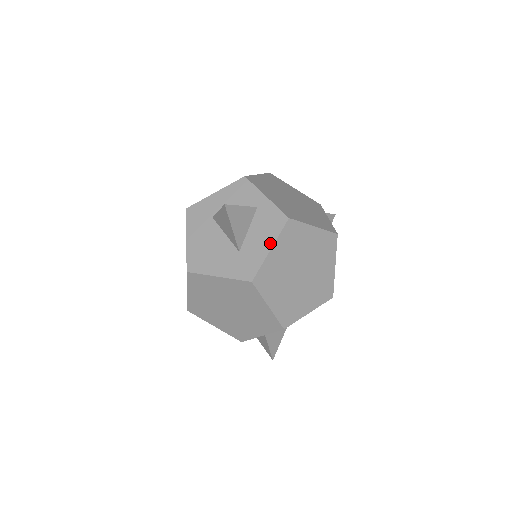
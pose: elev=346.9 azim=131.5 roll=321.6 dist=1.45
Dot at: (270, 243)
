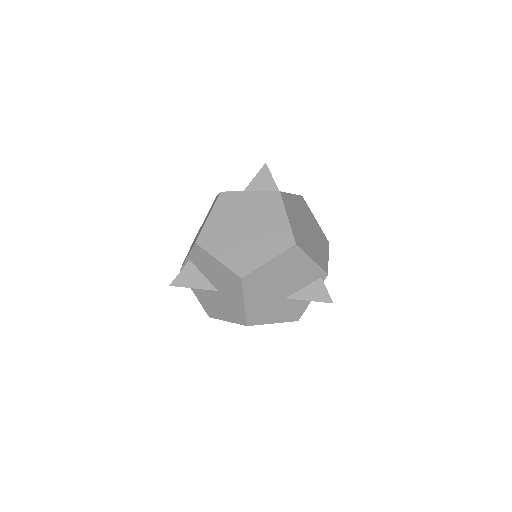
Dot at: (255, 191)
